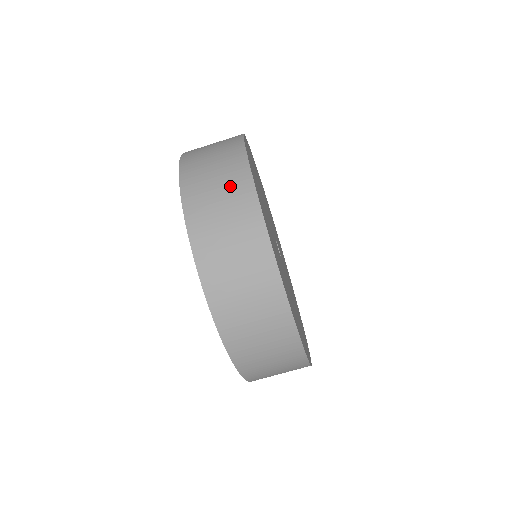
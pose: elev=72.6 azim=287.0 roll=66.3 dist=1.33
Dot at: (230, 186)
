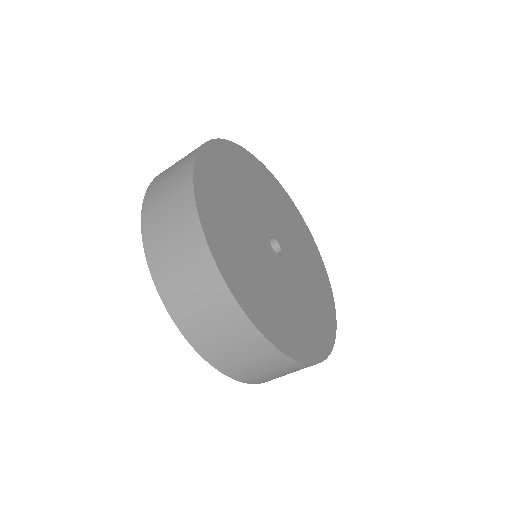
Dot at: (180, 229)
